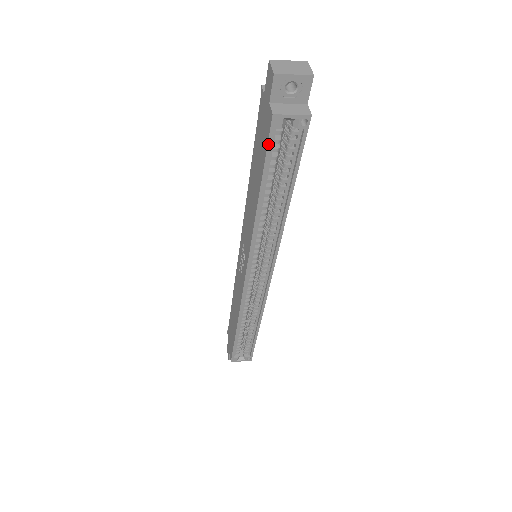
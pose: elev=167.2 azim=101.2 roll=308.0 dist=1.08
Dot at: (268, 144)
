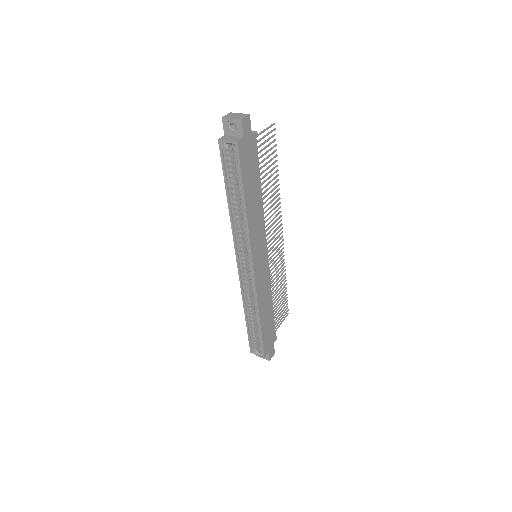
Dot at: (221, 158)
